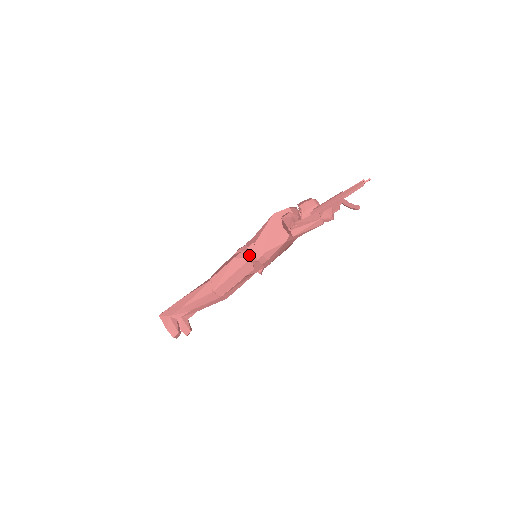
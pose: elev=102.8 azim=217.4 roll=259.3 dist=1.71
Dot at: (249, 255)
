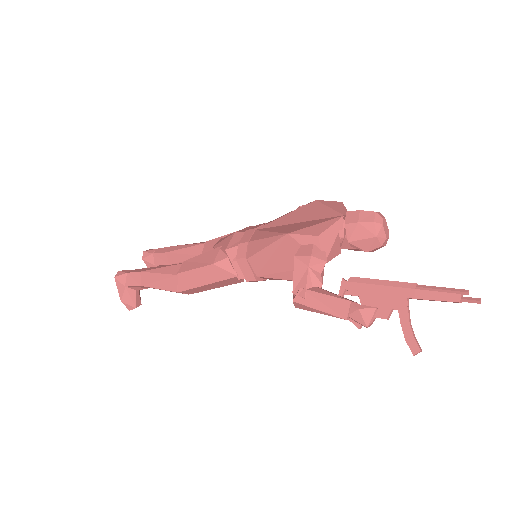
Dot at: (236, 270)
